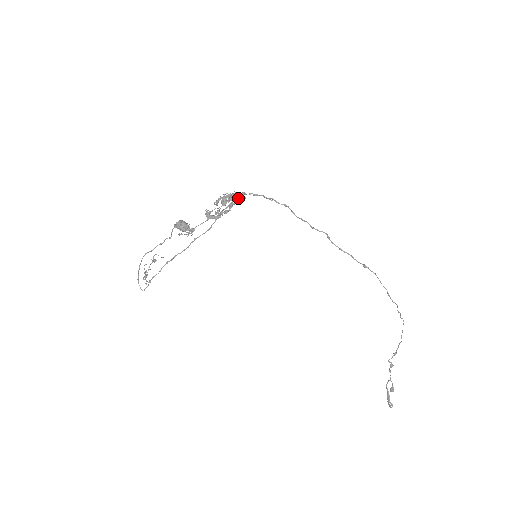
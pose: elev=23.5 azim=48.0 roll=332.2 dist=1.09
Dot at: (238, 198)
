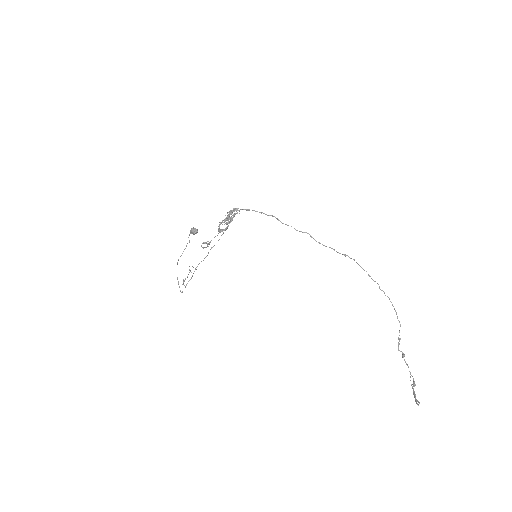
Dot at: occluded
